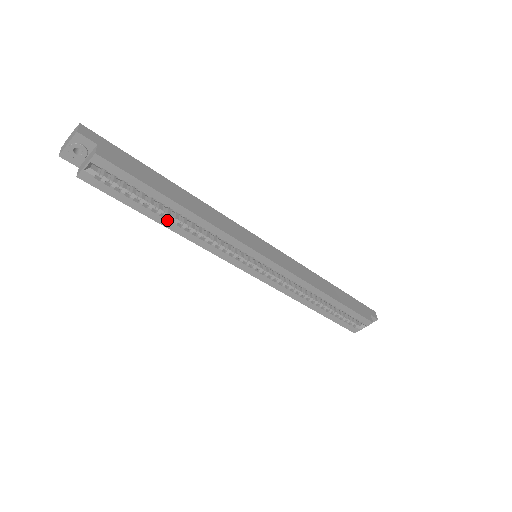
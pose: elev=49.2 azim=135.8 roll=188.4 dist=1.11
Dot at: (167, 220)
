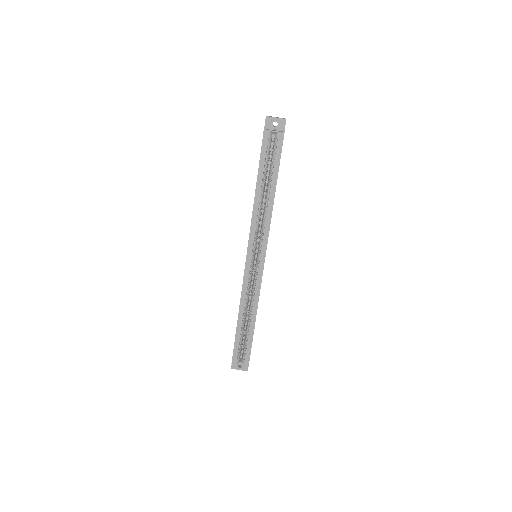
Dot at: (261, 189)
